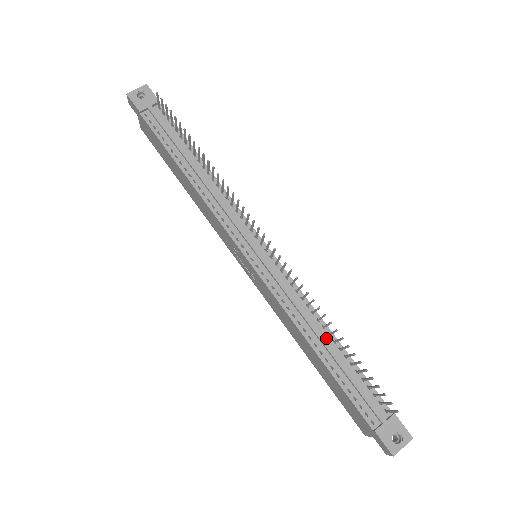
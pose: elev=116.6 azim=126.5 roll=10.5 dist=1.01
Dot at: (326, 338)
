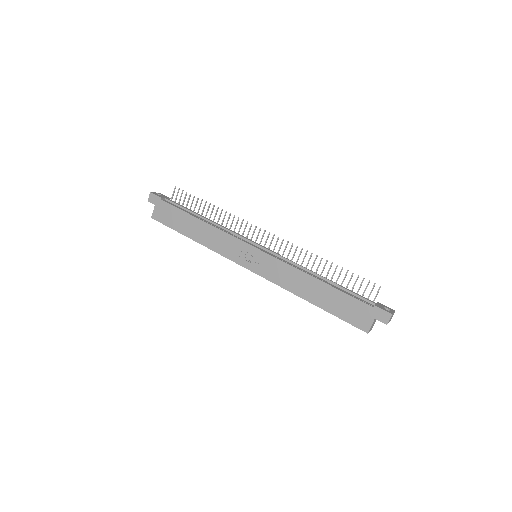
Dot at: (320, 277)
